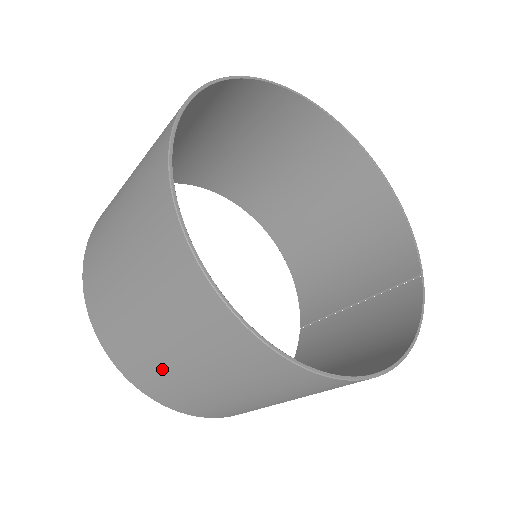
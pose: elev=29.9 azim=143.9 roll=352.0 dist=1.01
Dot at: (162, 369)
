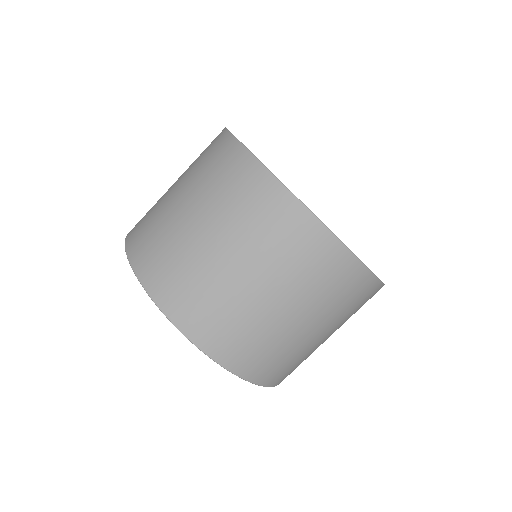
Dot at: (190, 257)
